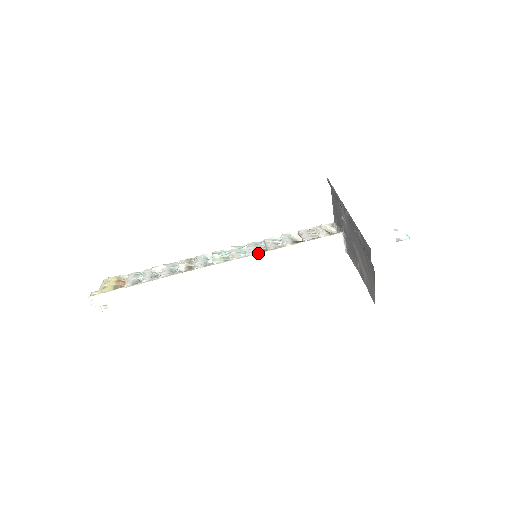
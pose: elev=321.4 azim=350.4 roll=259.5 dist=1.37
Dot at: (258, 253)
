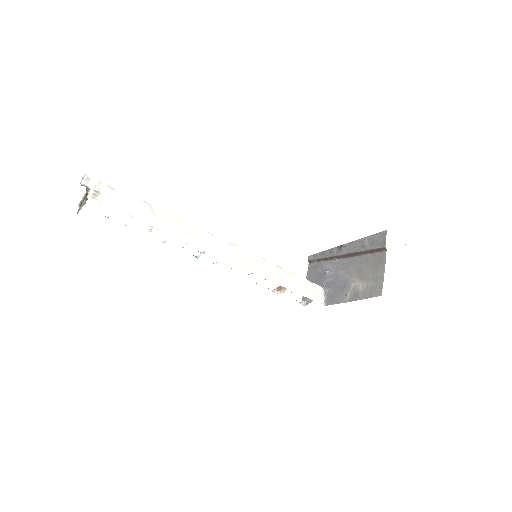
Dot at: occluded
